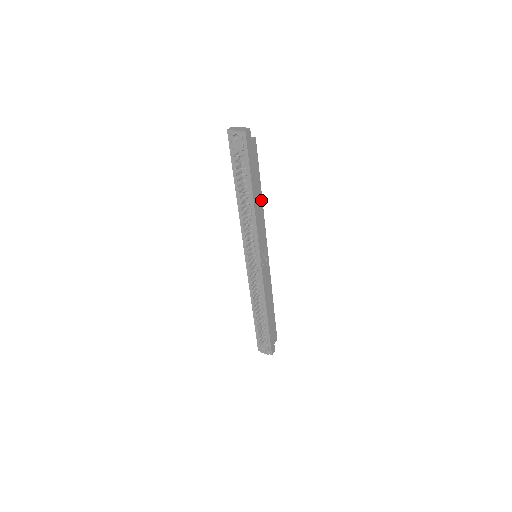
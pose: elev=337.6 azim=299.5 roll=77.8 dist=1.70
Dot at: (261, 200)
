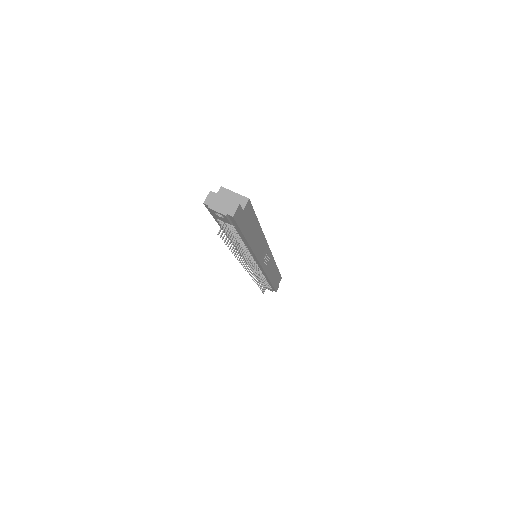
Dot at: (260, 232)
